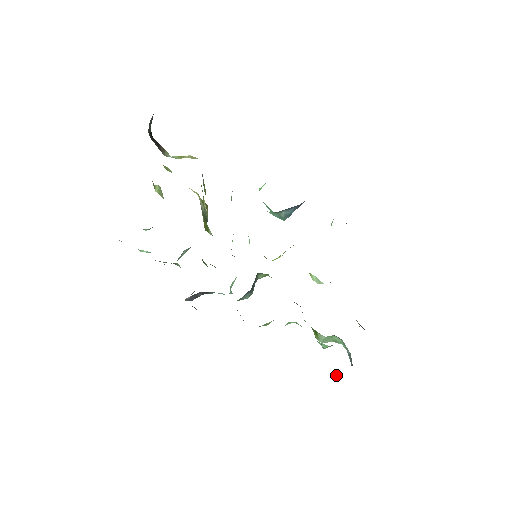
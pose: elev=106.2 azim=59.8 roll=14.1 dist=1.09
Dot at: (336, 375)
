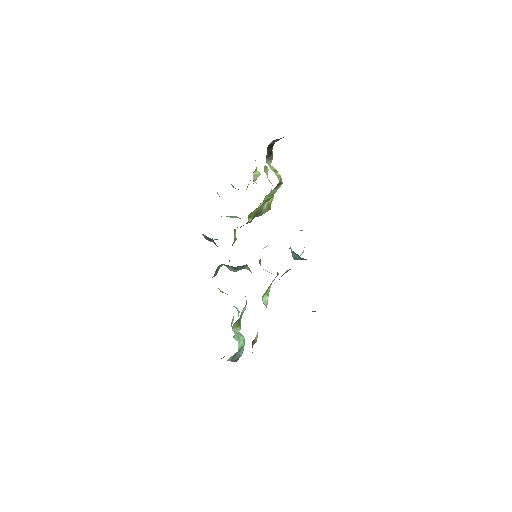
Dot at: (223, 357)
